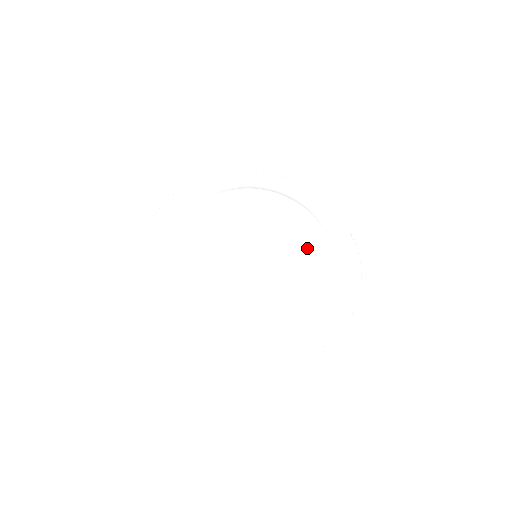
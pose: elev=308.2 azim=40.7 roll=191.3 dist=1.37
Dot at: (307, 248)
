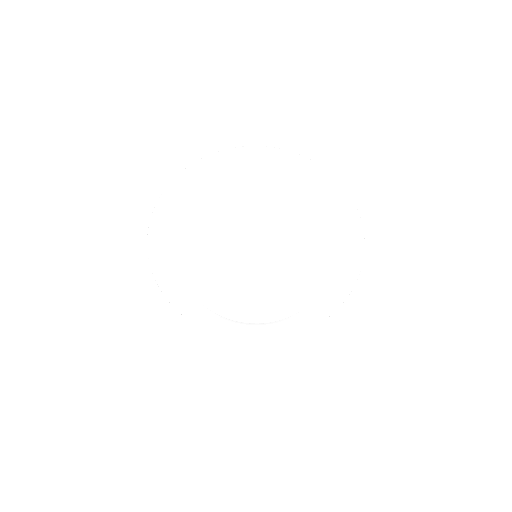
Dot at: (291, 291)
